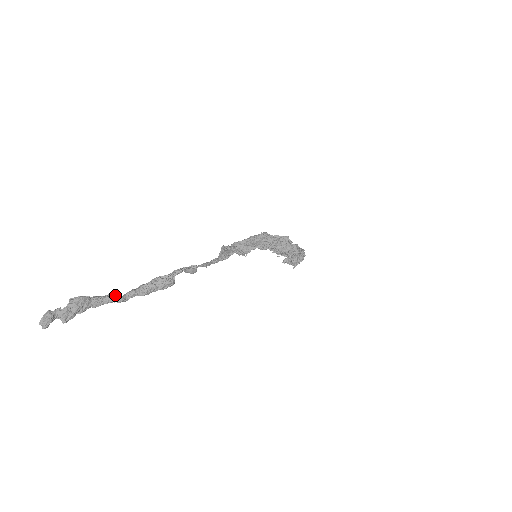
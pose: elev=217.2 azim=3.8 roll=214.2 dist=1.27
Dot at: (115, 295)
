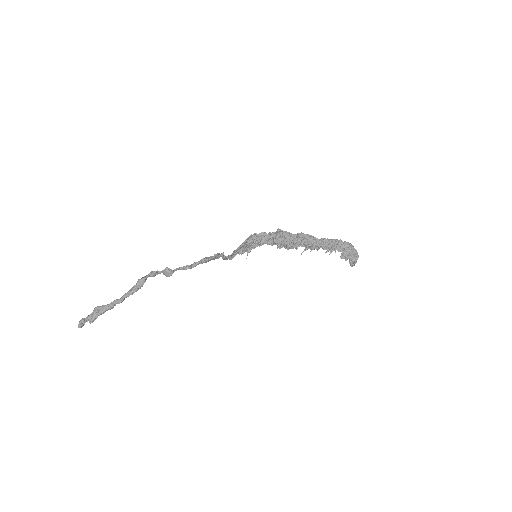
Dot at: (115, 300)
